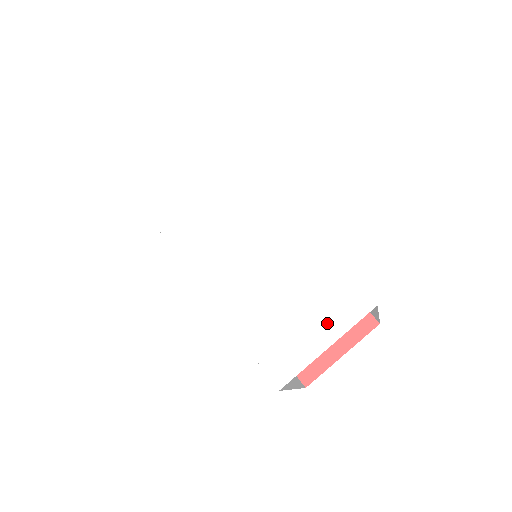
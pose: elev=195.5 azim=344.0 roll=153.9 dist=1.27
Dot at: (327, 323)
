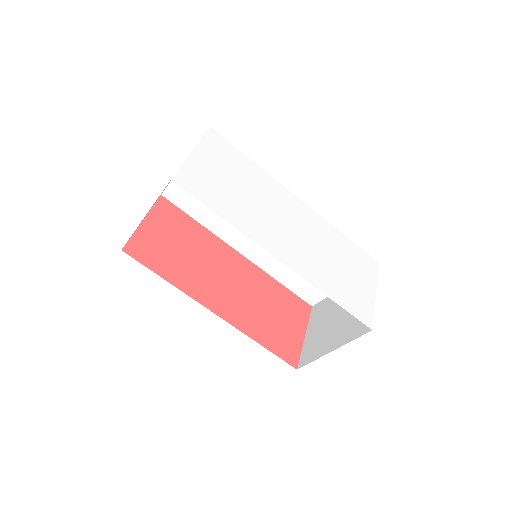
Dot at: (367, 278)
